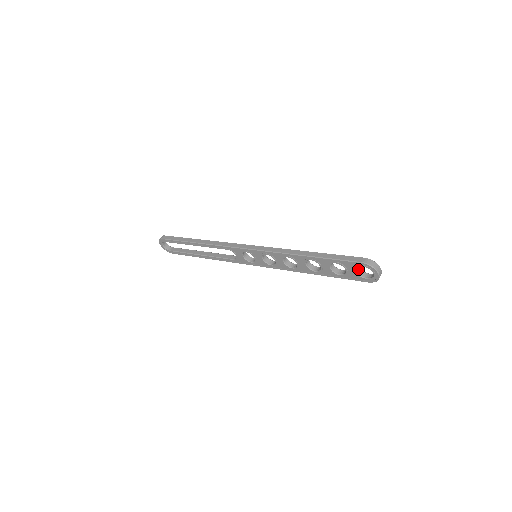
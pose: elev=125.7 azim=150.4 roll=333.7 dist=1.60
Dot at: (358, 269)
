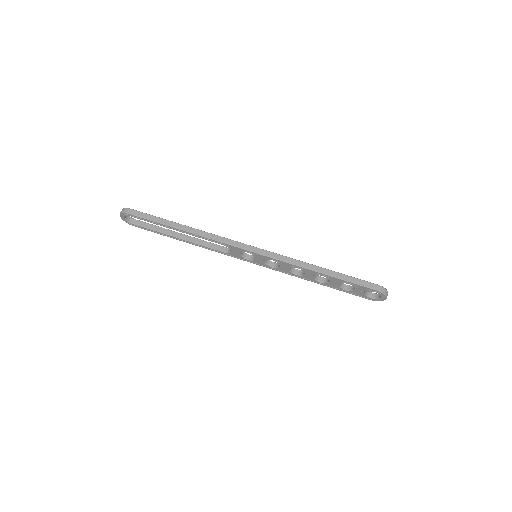
Dot at: (366, 290)
